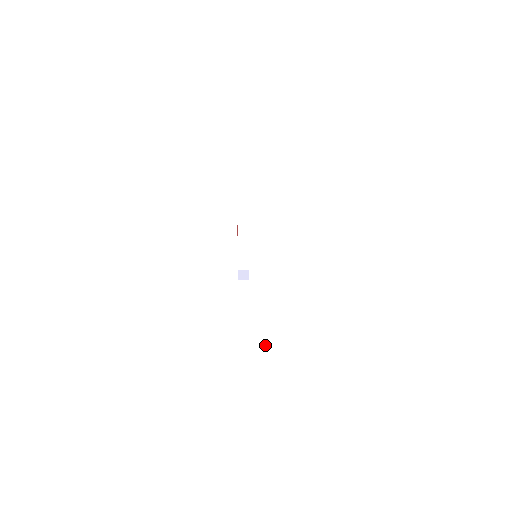
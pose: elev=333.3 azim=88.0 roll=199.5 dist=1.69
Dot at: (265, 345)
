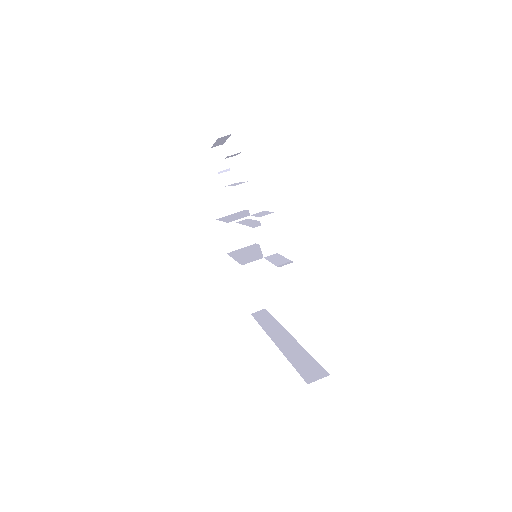
Dot at: (257, 279)
